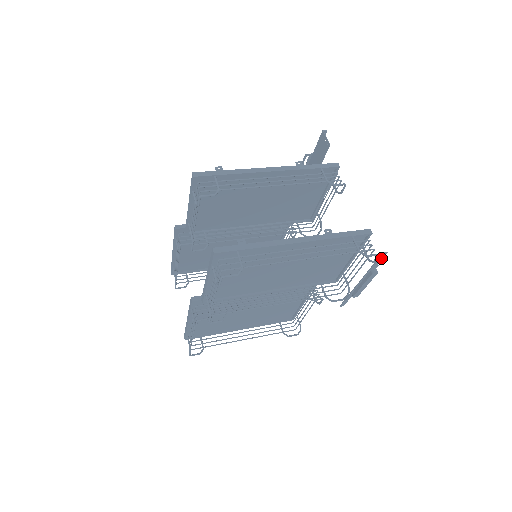
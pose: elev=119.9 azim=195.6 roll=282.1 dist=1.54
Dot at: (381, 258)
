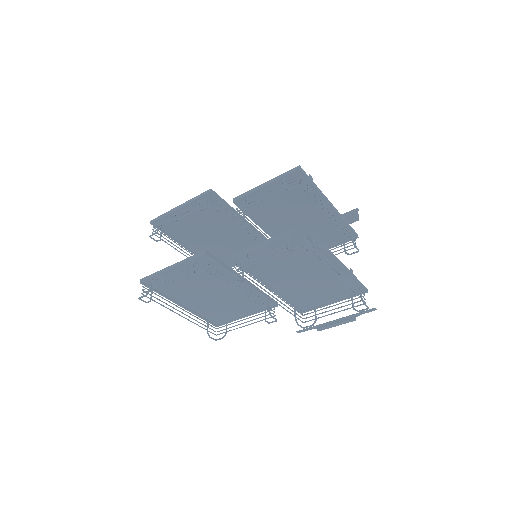
Dot at: (369, 311)
